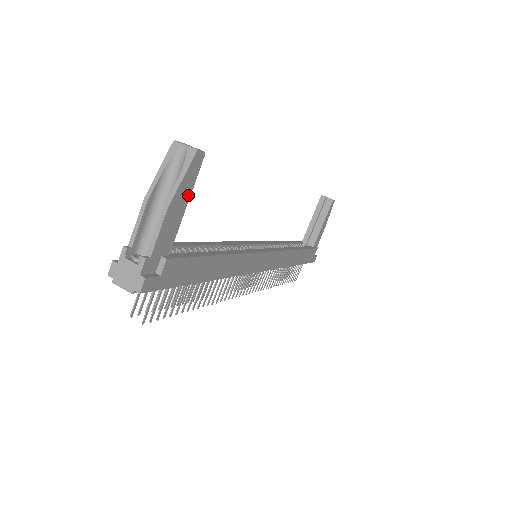
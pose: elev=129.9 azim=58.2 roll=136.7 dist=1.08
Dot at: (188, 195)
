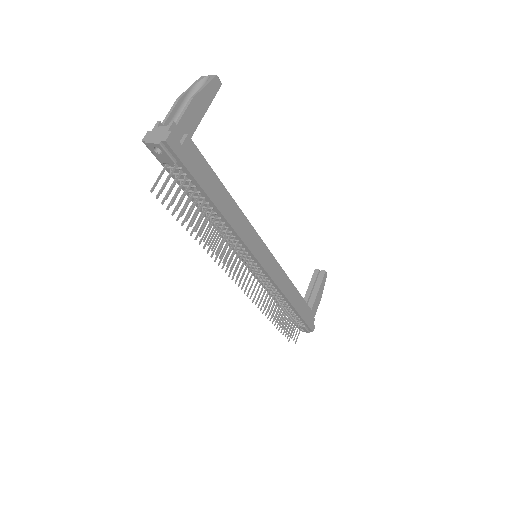
Dot at: (208, 104)
